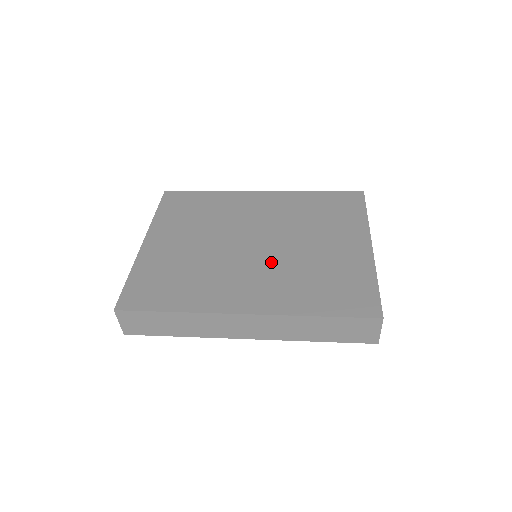
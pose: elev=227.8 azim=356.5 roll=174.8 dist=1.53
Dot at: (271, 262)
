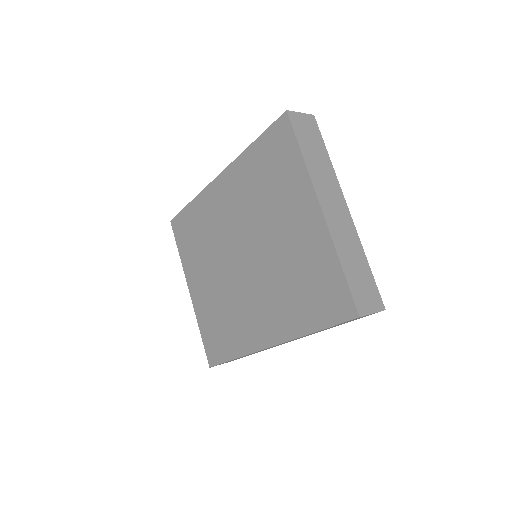
Dot at: (261, 278)
